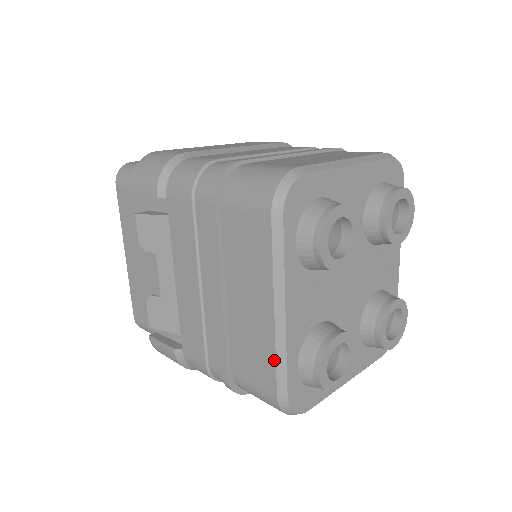
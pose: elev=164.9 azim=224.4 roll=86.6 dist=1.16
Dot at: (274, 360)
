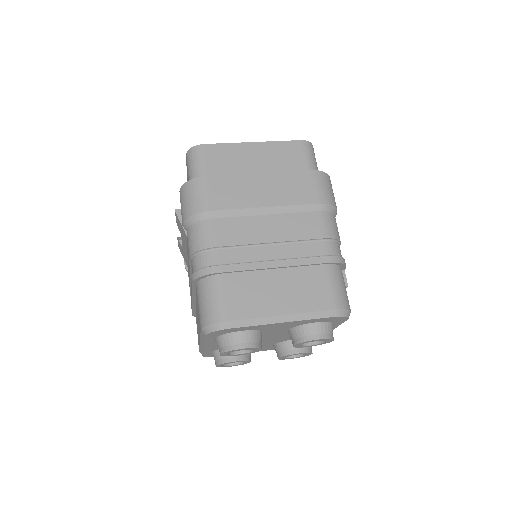
Dot at: (199, 346)
